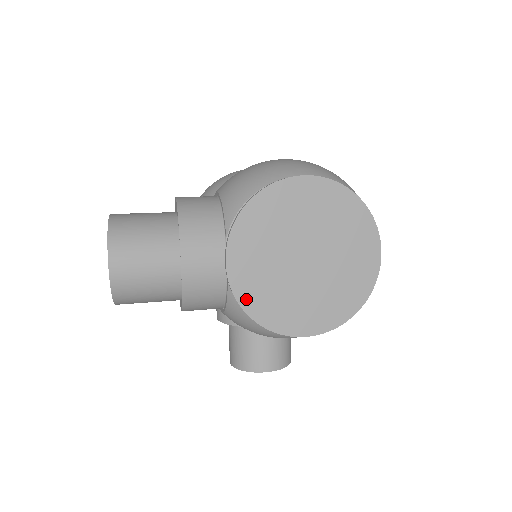
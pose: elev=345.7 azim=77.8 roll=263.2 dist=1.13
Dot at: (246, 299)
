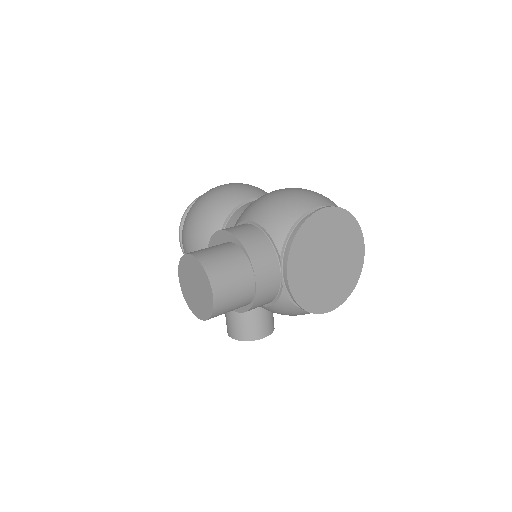
Dot at: (299, 297)
